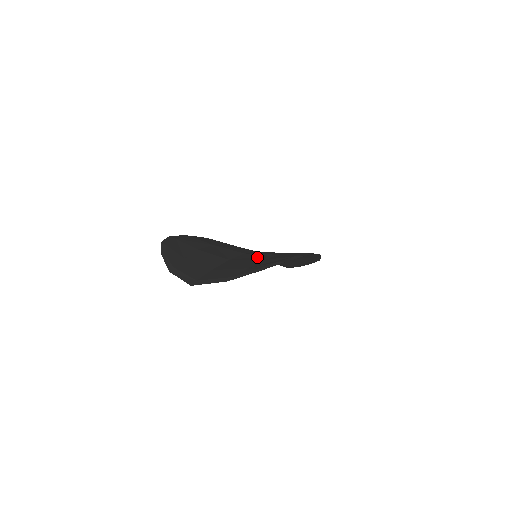
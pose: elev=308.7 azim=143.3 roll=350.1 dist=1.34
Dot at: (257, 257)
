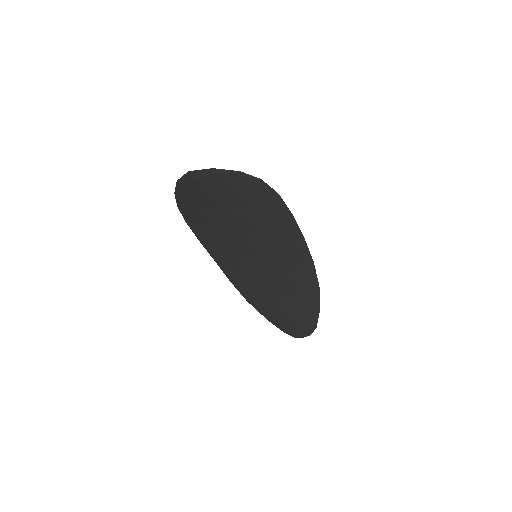
Dot at: (248, 216)
